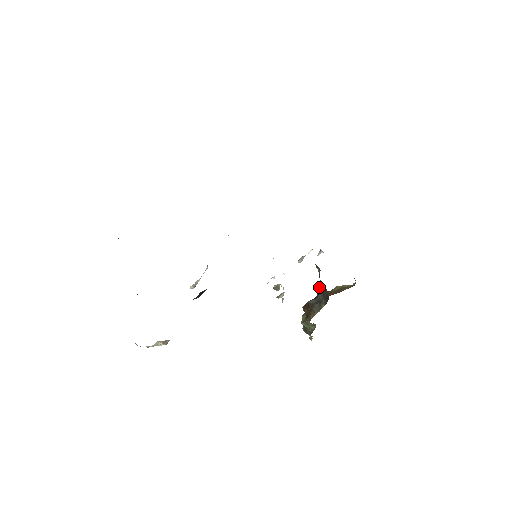
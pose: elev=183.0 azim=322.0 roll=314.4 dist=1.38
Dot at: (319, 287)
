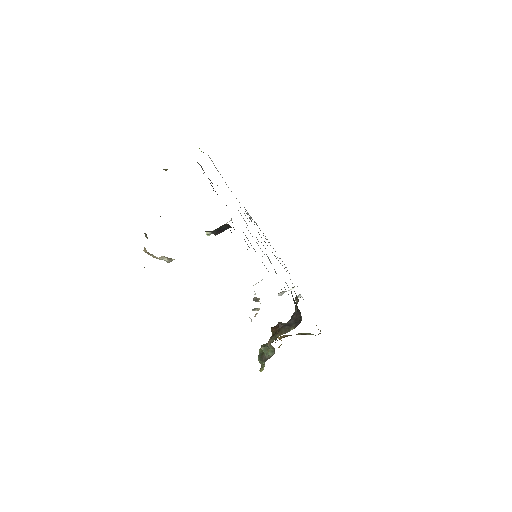
Dot at: (293, 314)
